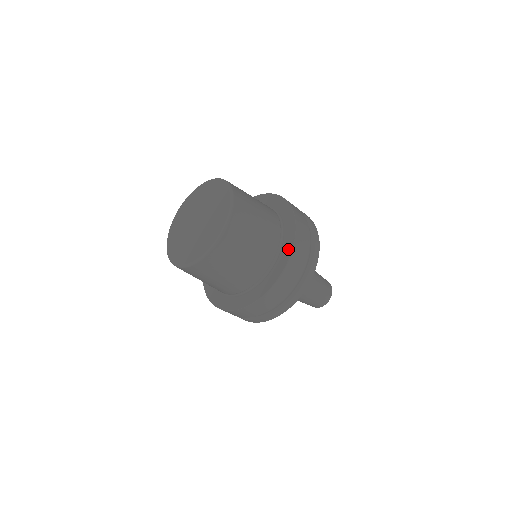
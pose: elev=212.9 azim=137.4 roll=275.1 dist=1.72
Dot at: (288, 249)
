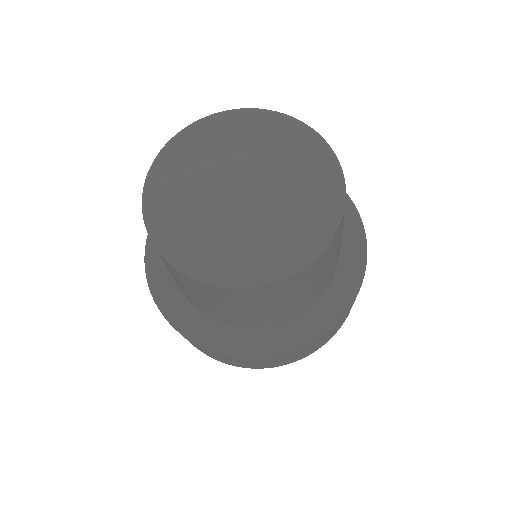
Dot at: (294, 341)
